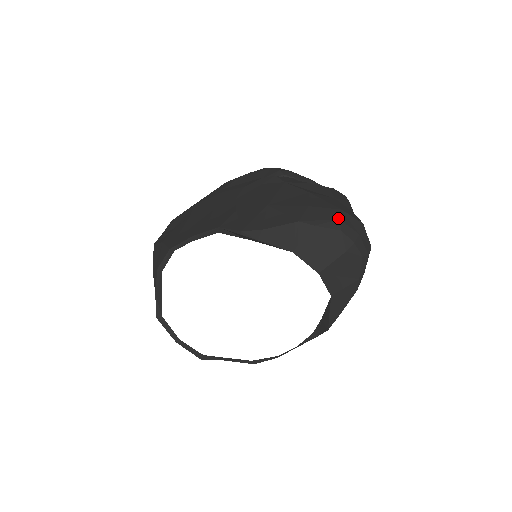
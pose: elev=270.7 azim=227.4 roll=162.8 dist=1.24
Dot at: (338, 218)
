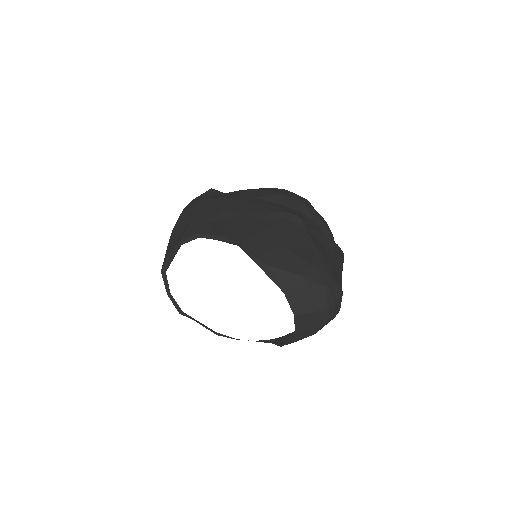
Dot at: (327, 285)
